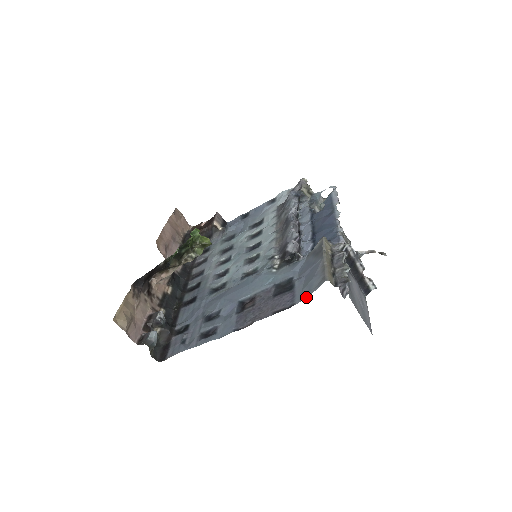
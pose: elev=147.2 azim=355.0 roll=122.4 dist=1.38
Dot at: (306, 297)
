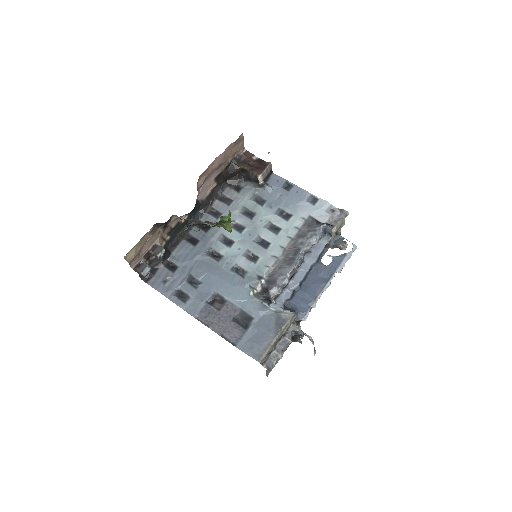
Dot at: occluded
